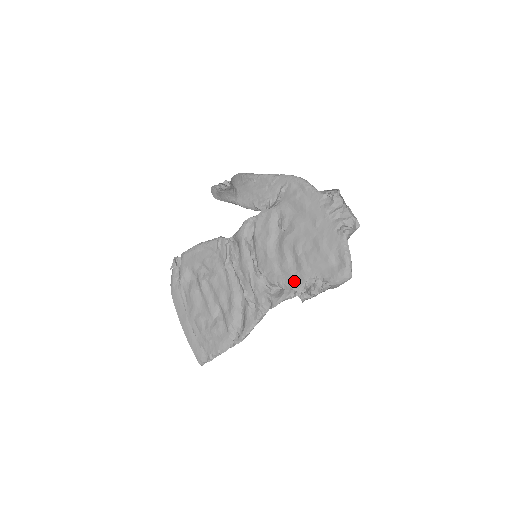
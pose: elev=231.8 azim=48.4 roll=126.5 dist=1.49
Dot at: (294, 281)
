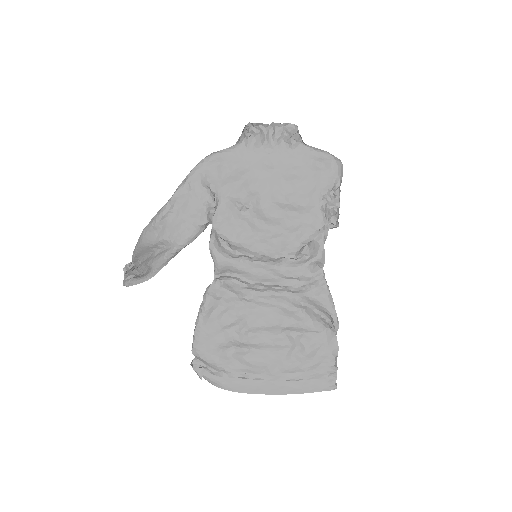
Dot at: (313, 223)
